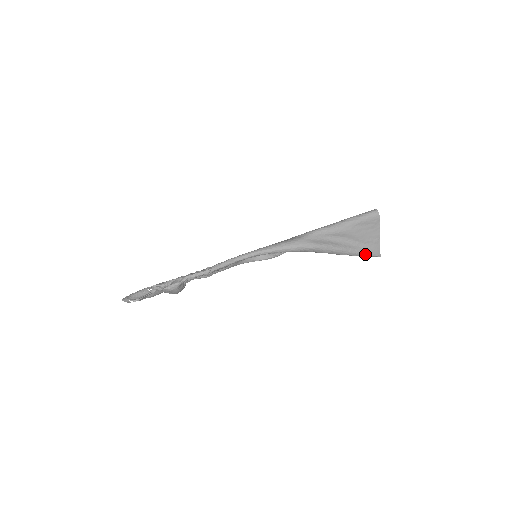
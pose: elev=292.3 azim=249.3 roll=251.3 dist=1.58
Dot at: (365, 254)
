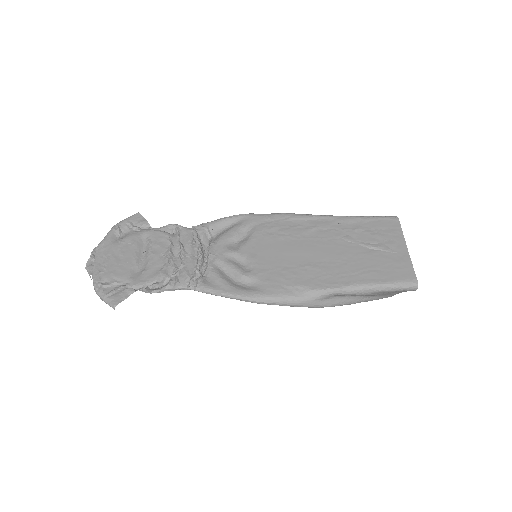
Dot at: (376, 299)
